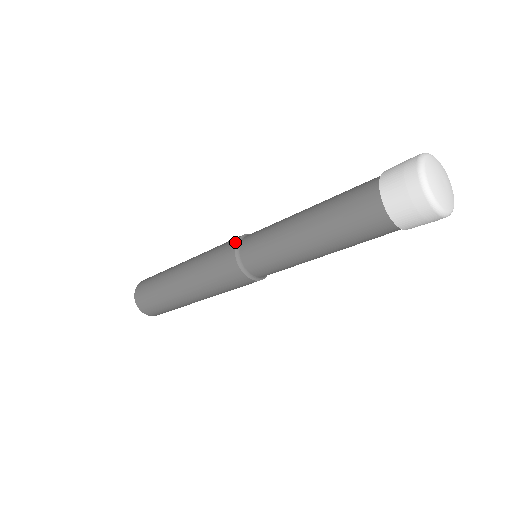
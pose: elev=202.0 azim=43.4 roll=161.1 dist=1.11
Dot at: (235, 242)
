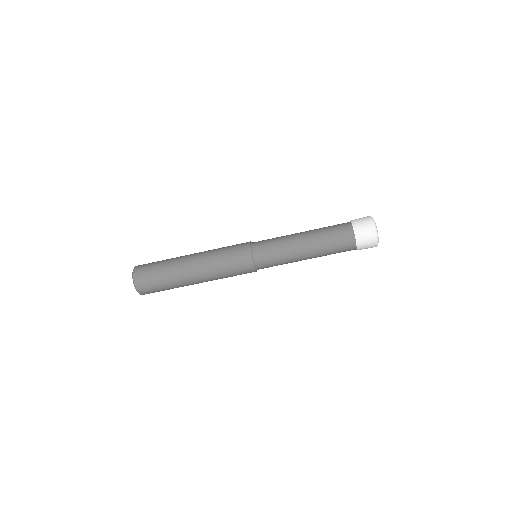
Dot at: (249, 247)
